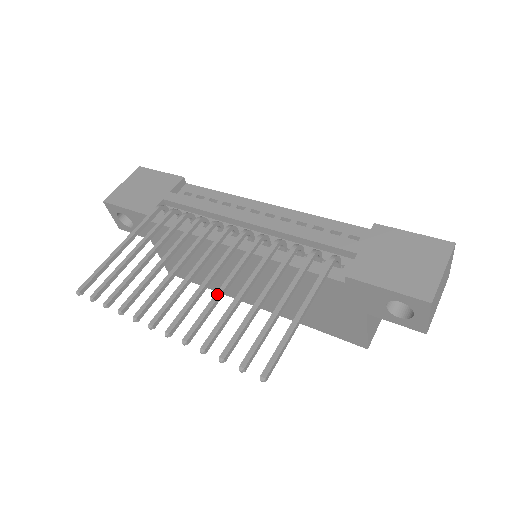
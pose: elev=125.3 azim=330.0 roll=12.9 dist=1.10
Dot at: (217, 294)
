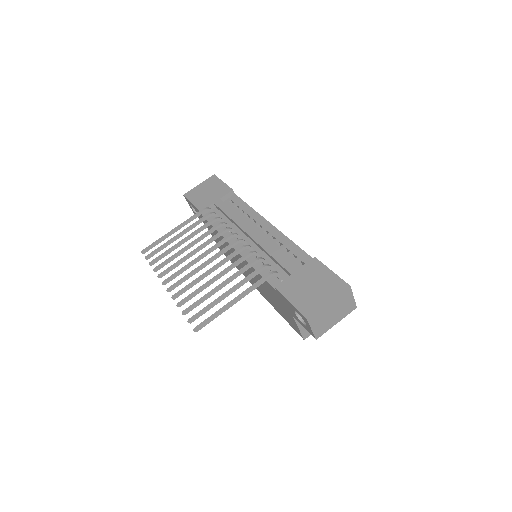
Dot at: (201, 275)
